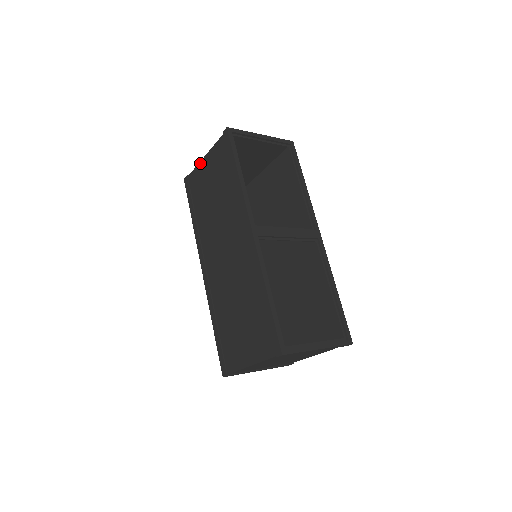
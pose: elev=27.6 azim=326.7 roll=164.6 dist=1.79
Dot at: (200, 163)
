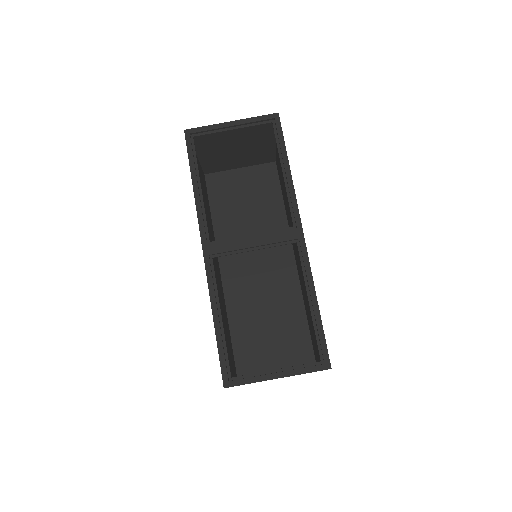
Dot at: occluded
